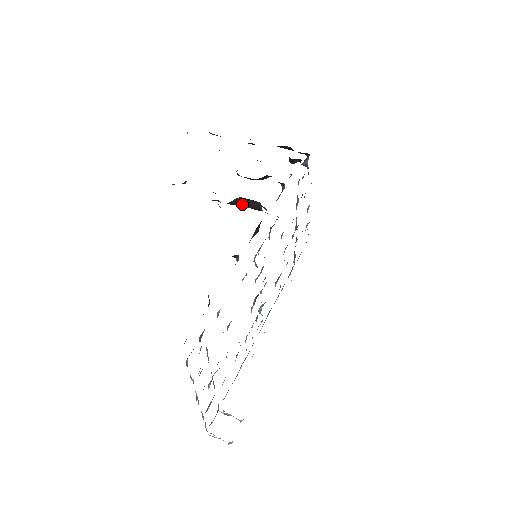
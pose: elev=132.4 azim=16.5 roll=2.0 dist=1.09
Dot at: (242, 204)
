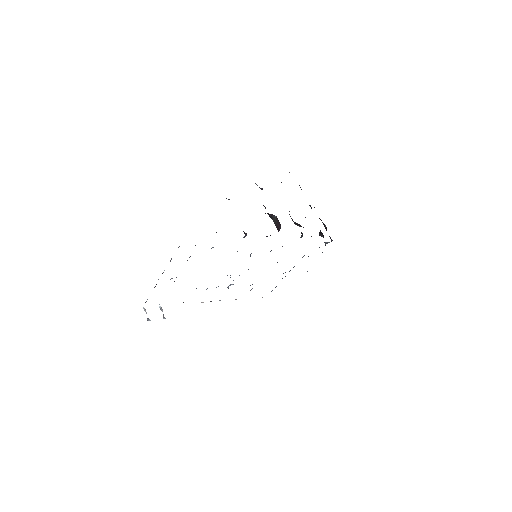
Dot at: (274, 221)
